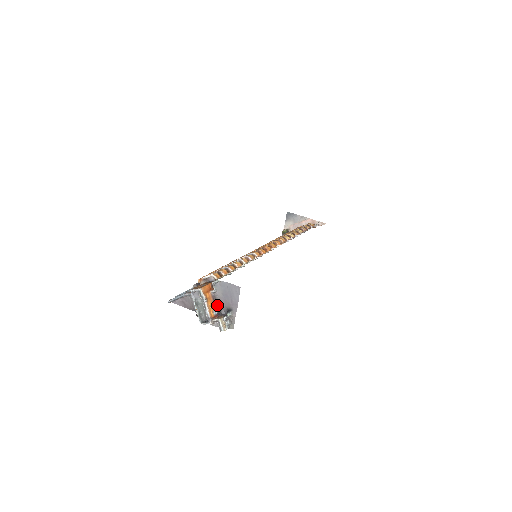
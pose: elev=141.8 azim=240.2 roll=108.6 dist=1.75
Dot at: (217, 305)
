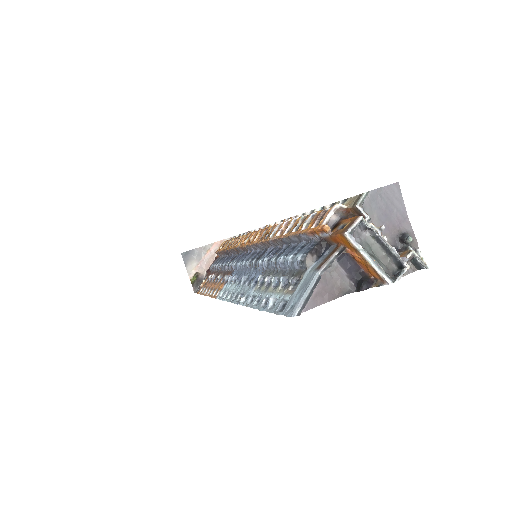
Dot at: occluded
